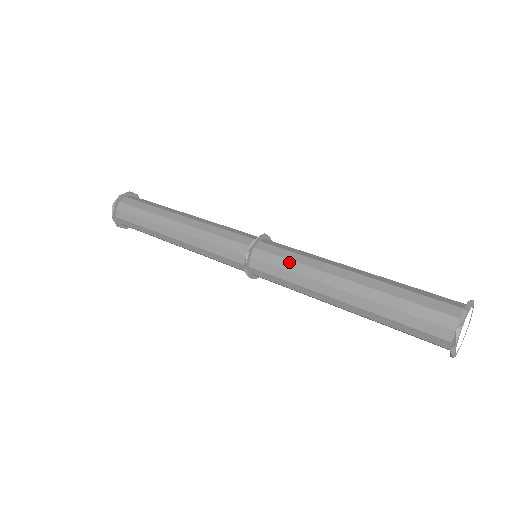
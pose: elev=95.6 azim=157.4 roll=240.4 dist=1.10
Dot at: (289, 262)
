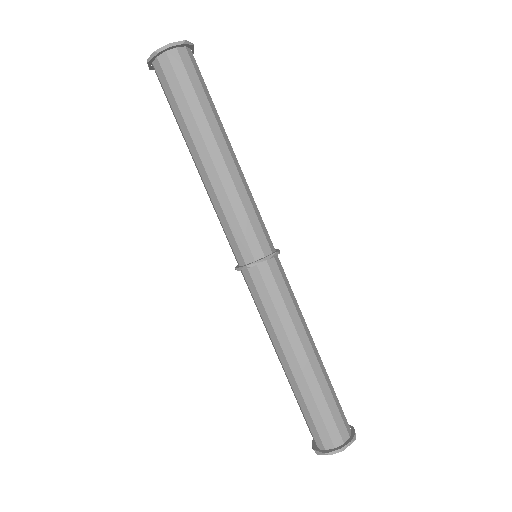
Dot at: (272, 306)
